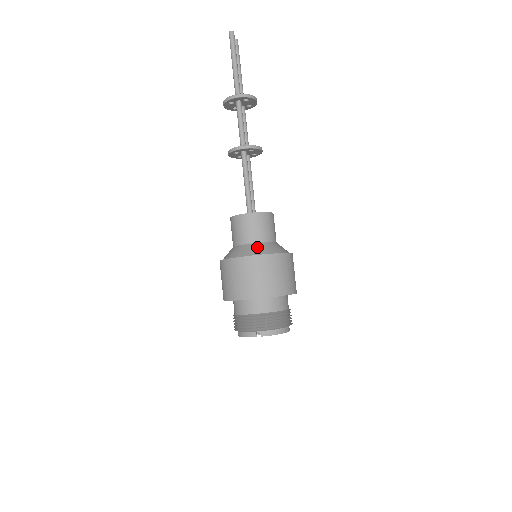
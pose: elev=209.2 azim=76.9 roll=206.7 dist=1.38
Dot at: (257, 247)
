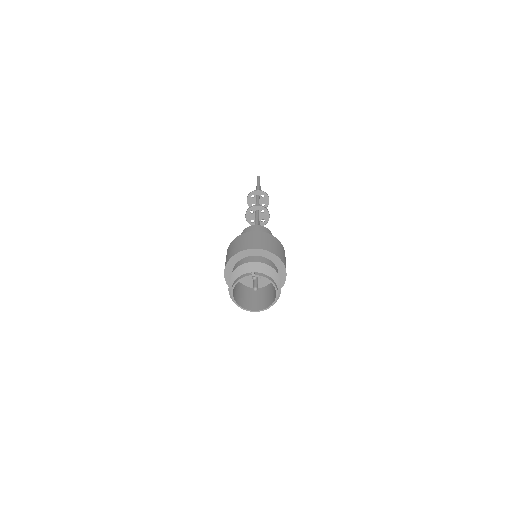
Dot at: occluded
